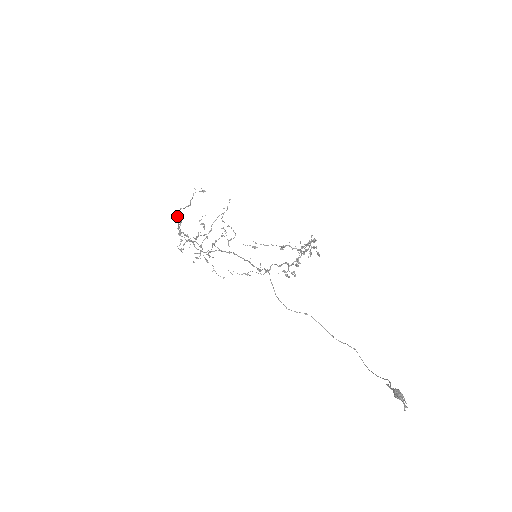
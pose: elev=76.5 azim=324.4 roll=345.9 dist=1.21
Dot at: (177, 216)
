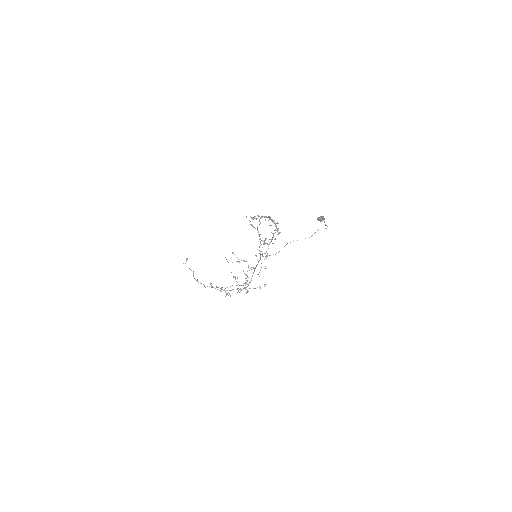
Dot at: (211, 286)
